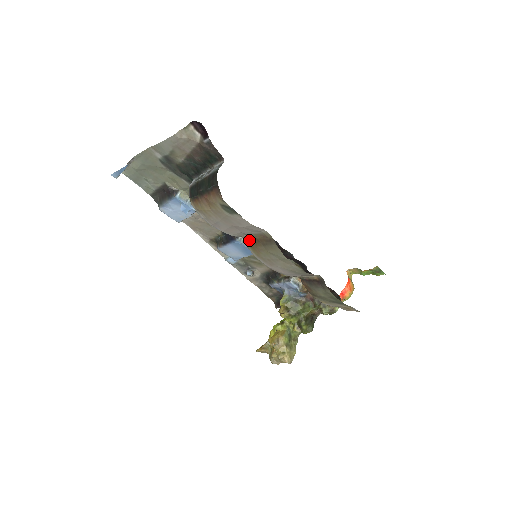
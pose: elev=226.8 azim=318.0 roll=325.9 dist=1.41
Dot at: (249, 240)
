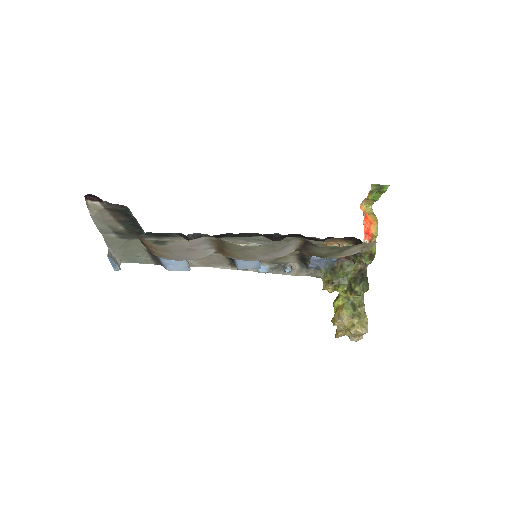
Dot at: (220, 251)
